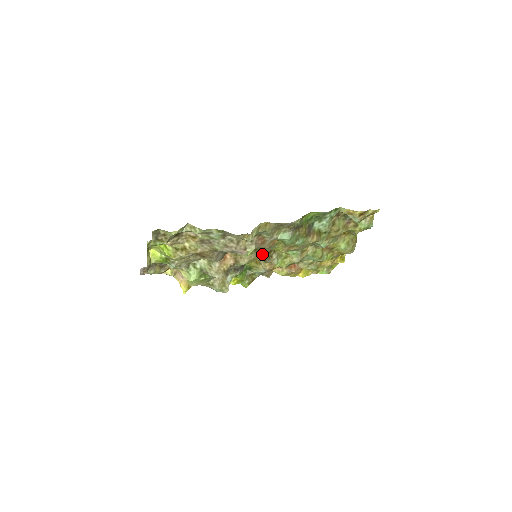
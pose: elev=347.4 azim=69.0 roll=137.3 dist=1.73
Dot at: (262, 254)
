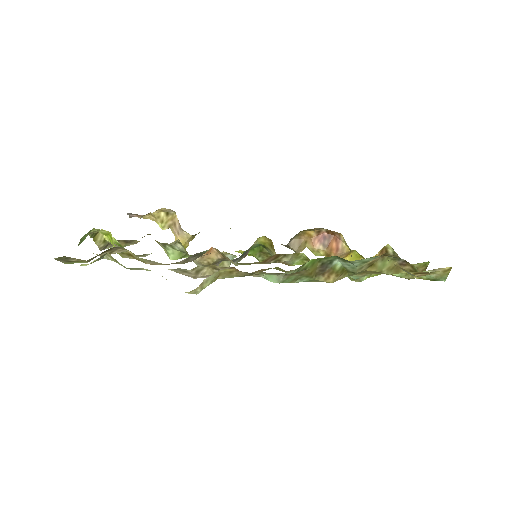
Dot at: (260, 262)
